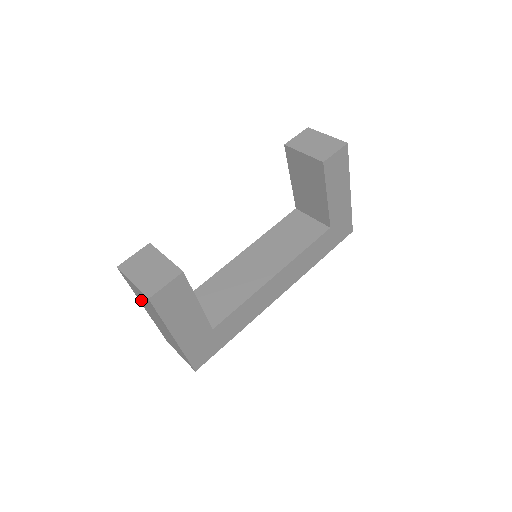
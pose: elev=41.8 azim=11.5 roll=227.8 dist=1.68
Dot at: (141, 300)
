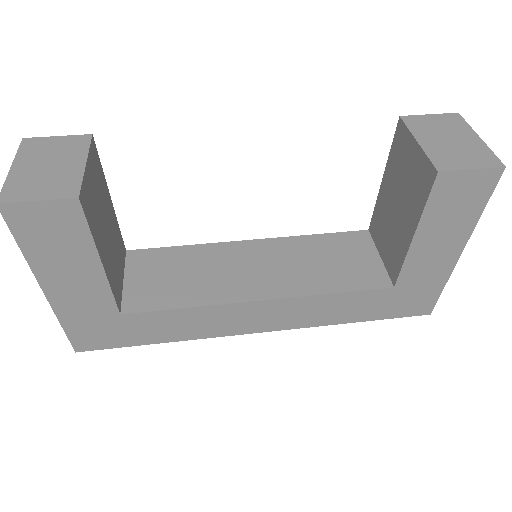
Dot at: occluded
